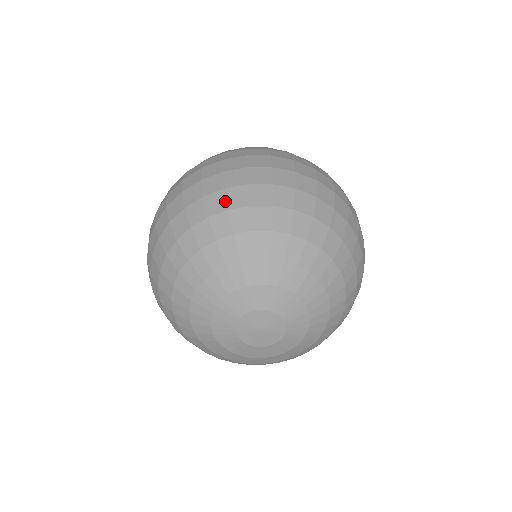
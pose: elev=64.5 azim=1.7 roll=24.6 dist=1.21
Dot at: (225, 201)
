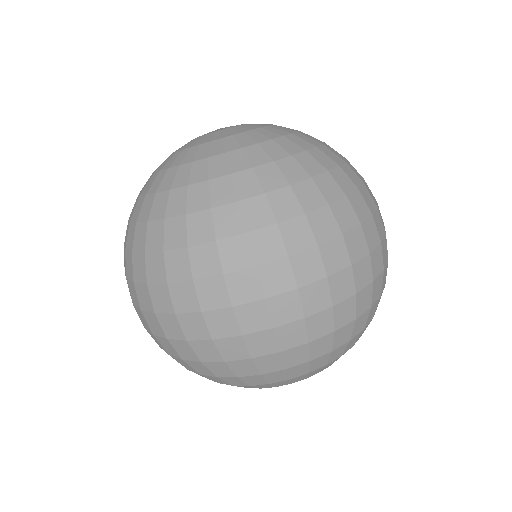
Dot at: (331, 345)
